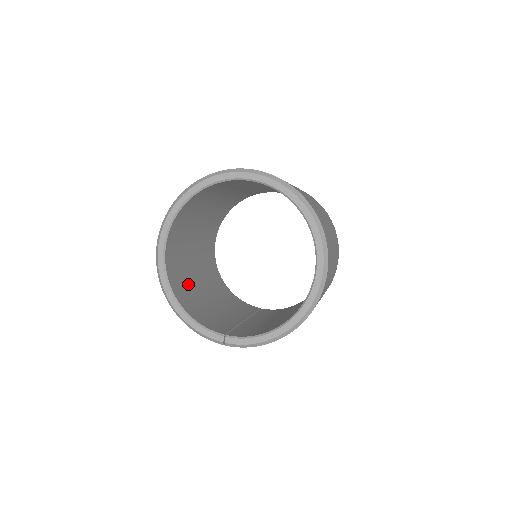
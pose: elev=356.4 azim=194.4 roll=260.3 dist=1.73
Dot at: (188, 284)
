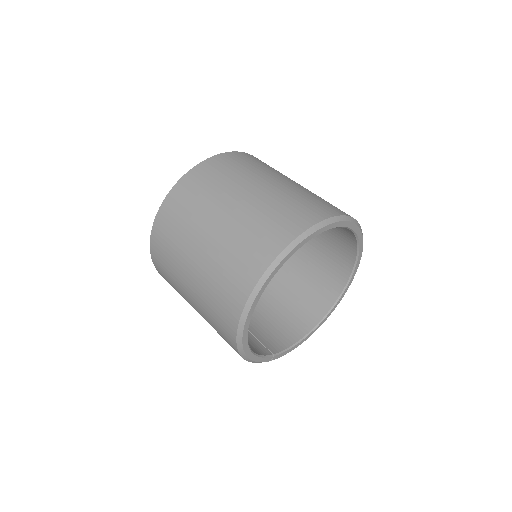
Dot at: occluded
